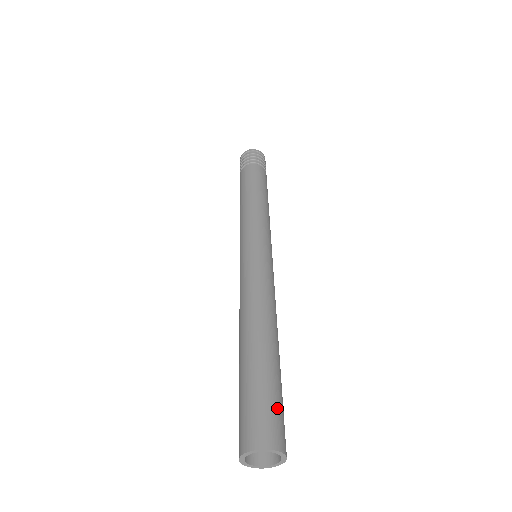
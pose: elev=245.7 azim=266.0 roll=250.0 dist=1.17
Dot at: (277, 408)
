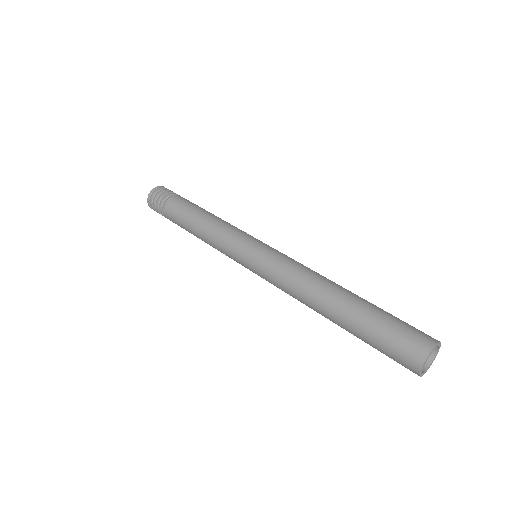
Dot at: (405, 323)
